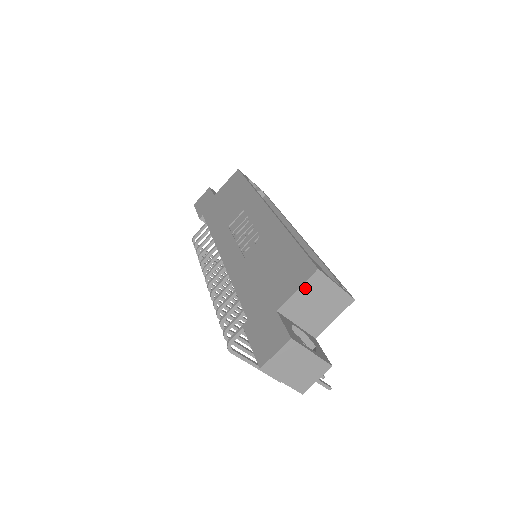
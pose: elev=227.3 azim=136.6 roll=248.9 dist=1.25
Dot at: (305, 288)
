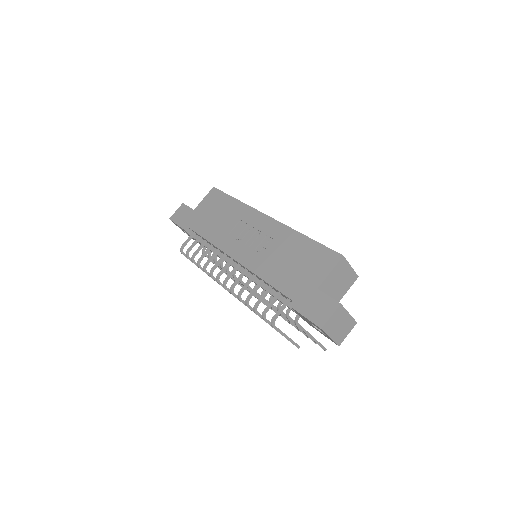
Dot at: (335, 270)
